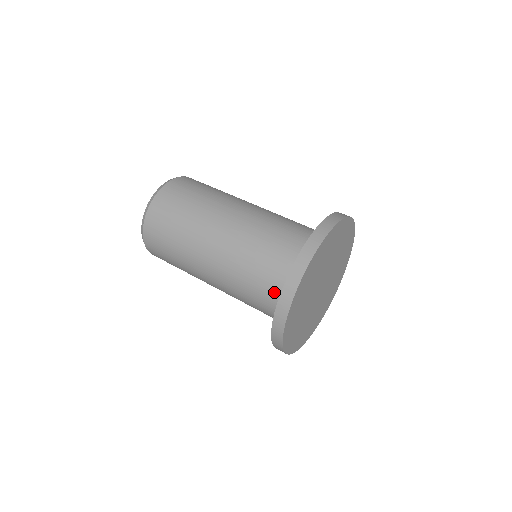
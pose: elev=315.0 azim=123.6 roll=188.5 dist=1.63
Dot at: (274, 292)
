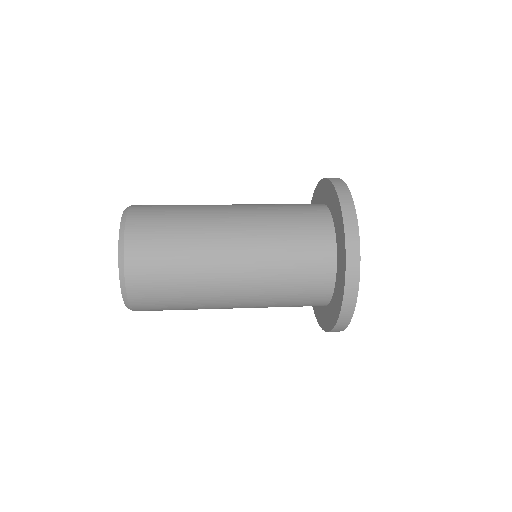
Dot at: (320, 247)
